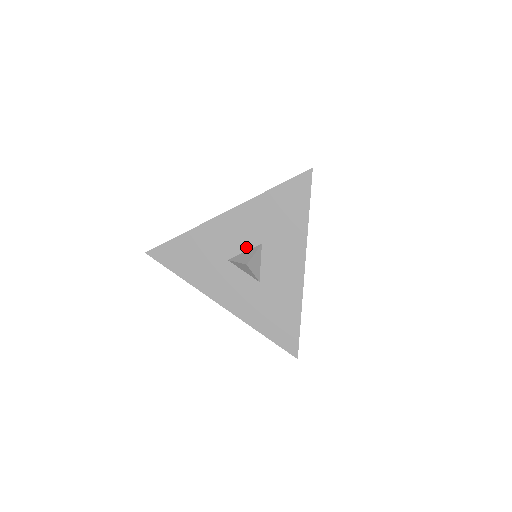
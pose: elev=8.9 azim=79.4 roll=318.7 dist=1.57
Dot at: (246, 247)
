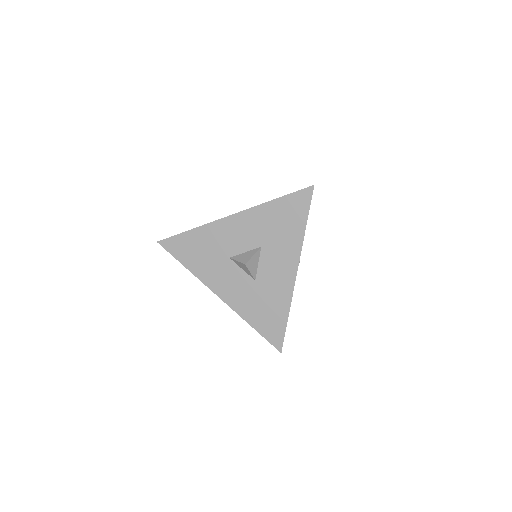
Dot at: (247, 248)
